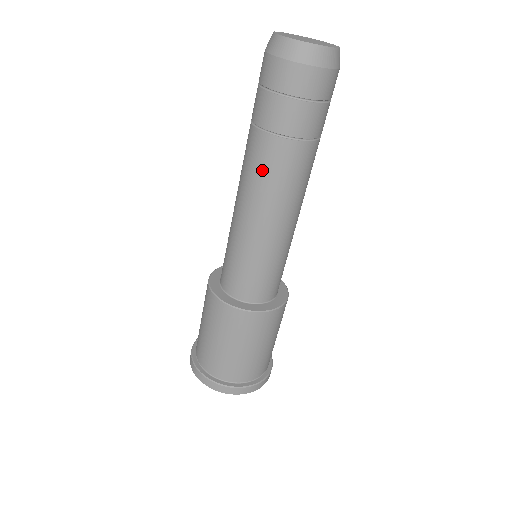
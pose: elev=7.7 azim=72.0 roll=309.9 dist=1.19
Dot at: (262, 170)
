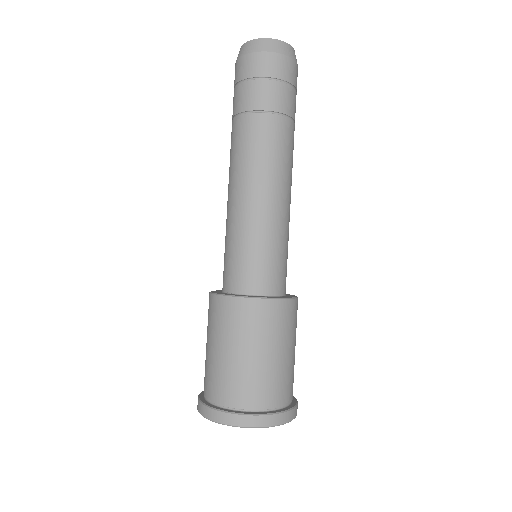
Dot at: (244, 147)
